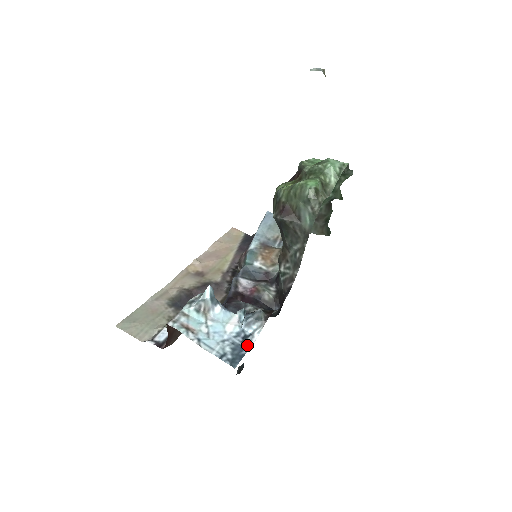
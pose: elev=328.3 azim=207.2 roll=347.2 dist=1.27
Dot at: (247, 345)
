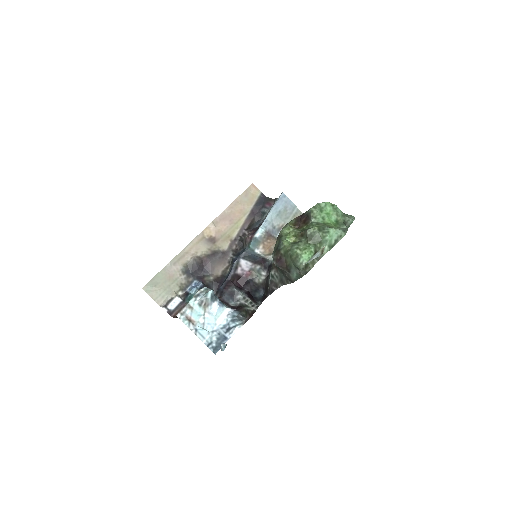
Dot at: (228, 336)
